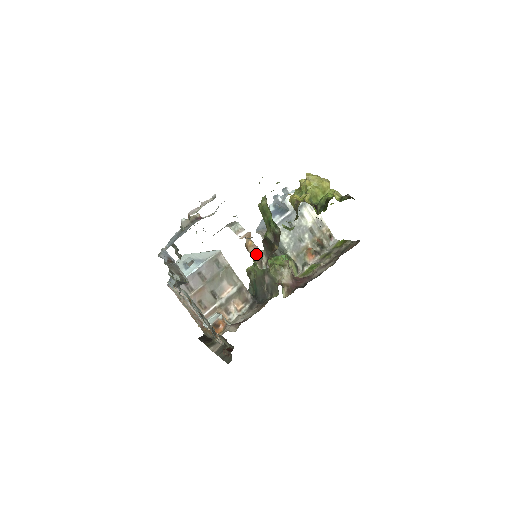
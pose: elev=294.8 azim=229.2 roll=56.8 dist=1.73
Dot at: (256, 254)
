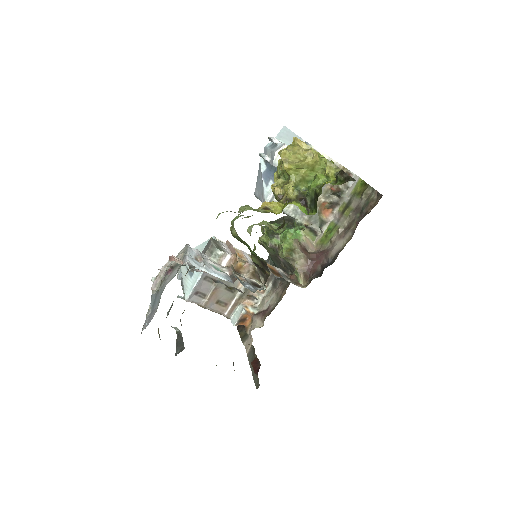
Dot at: (251, 272)
